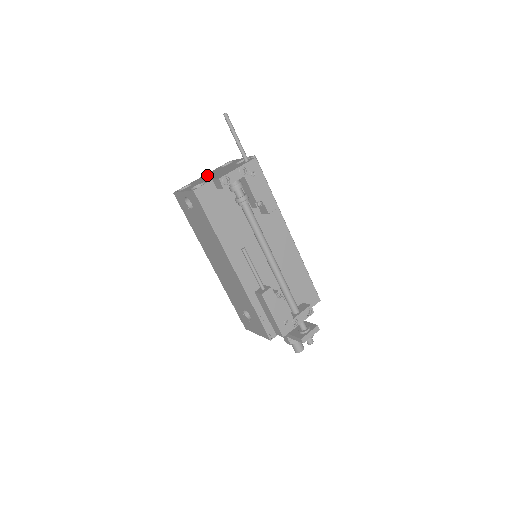
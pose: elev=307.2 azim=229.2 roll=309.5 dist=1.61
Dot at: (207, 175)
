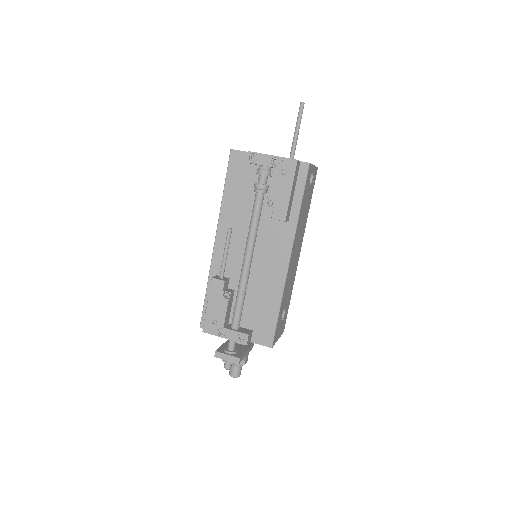
Dot at: occluded
